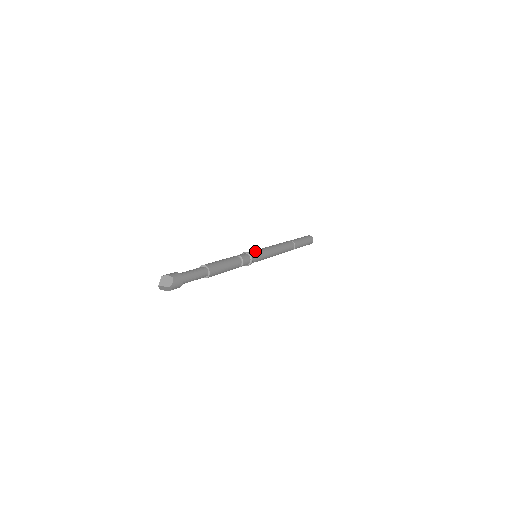
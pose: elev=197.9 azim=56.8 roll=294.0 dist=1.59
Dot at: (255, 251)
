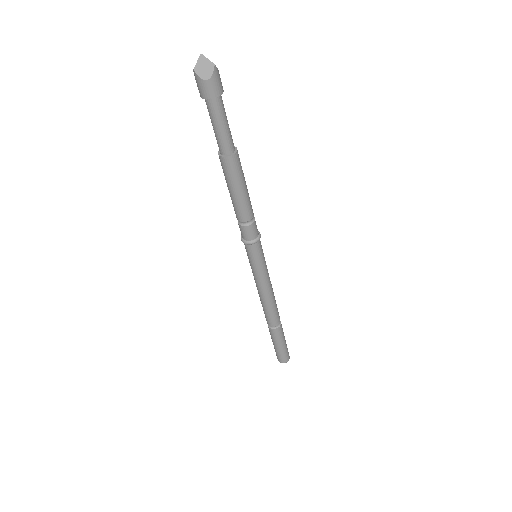
Dot at: occluded
